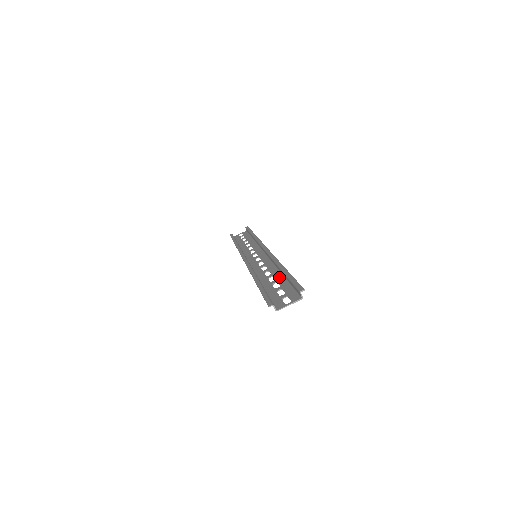
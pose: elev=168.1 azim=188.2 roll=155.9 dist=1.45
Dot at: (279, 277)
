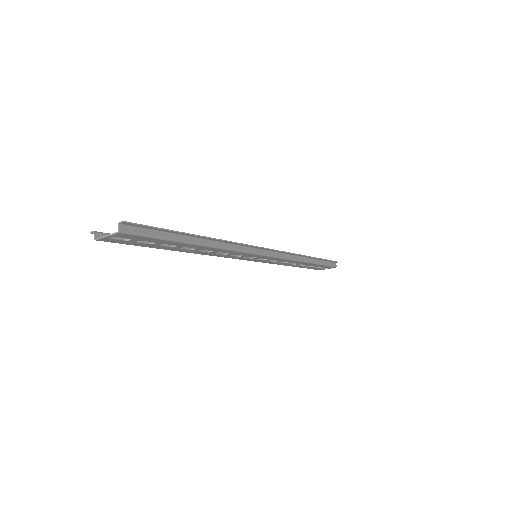
Dot at: (189, 244)
